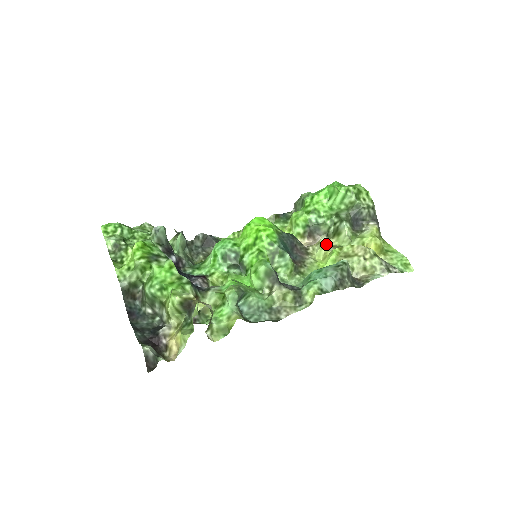
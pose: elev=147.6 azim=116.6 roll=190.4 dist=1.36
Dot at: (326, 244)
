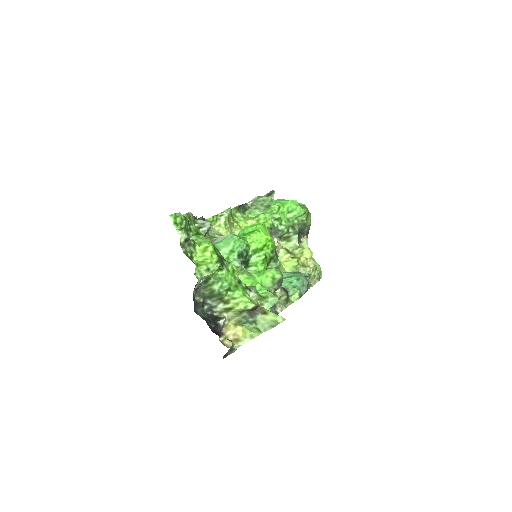
Dot at: occluded
